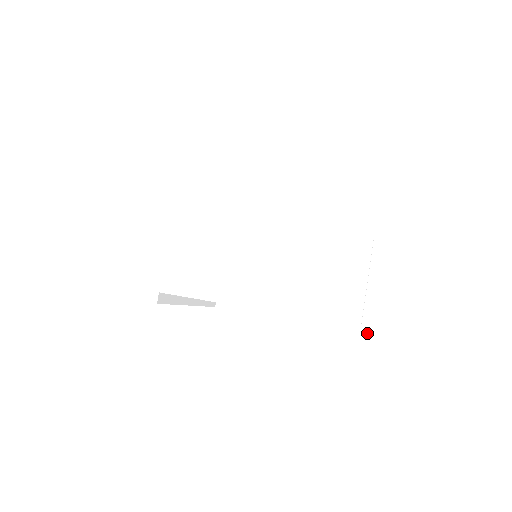
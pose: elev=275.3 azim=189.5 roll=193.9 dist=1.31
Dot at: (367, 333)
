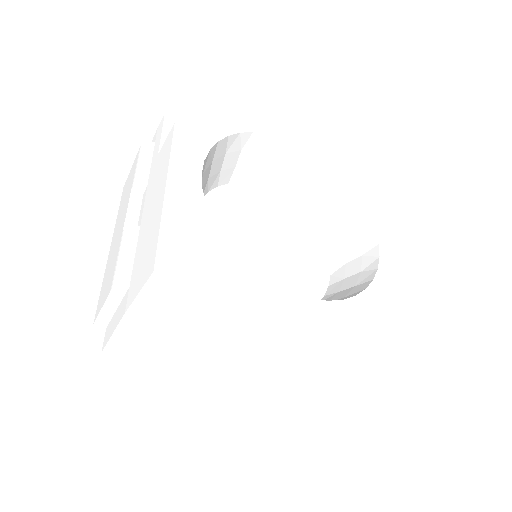
Dot at: occluded
